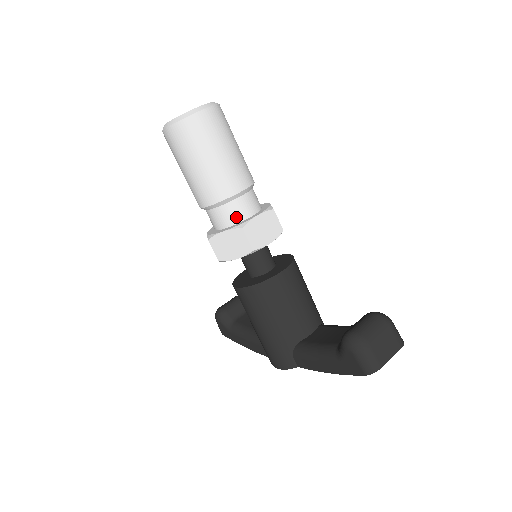
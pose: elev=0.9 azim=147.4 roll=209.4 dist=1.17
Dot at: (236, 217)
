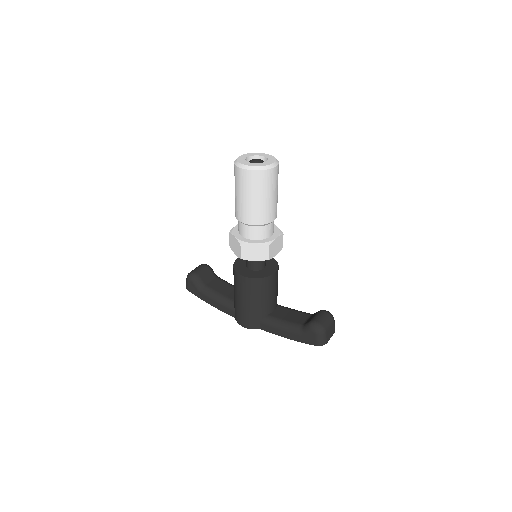
Dot at: (264, 235)
